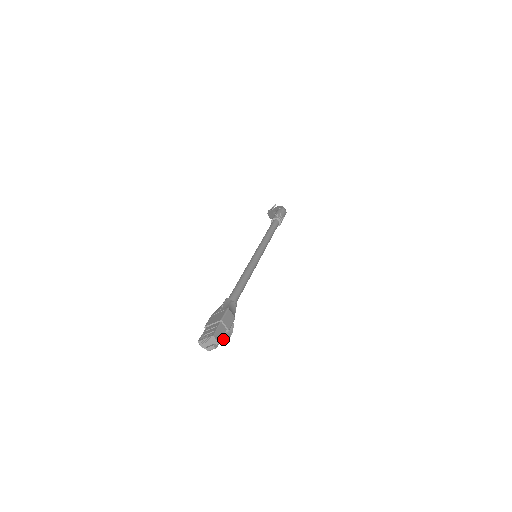
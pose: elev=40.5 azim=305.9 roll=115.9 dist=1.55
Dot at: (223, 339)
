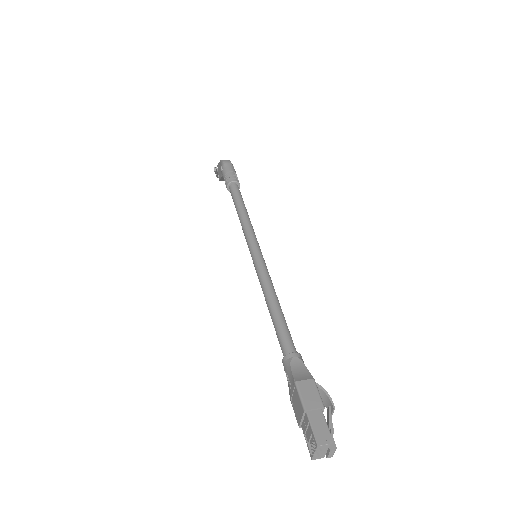
Dot at: (330, 419)
